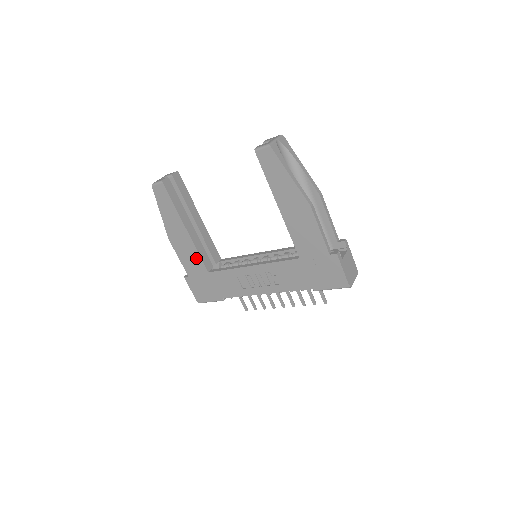
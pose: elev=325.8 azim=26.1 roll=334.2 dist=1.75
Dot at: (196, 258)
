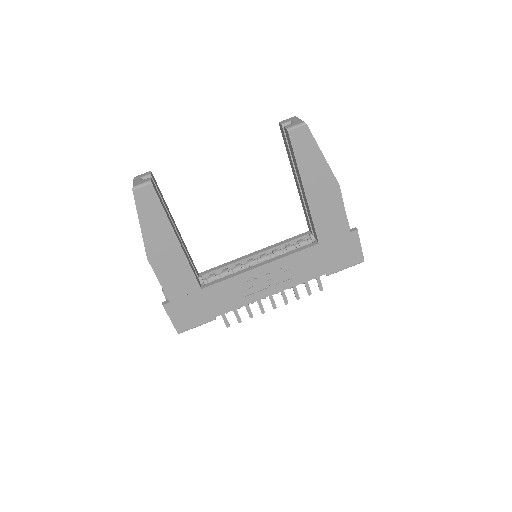
Dot at: (186, 275)
